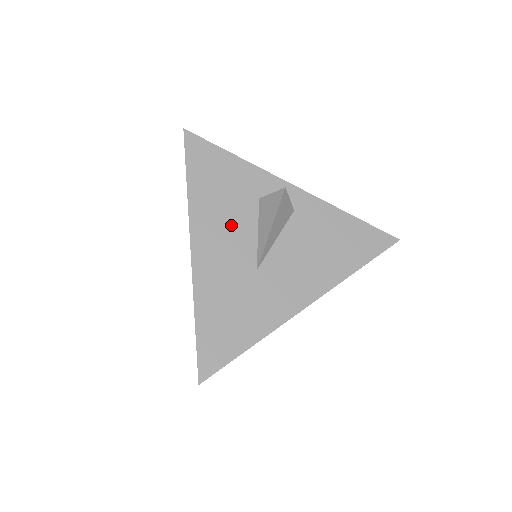
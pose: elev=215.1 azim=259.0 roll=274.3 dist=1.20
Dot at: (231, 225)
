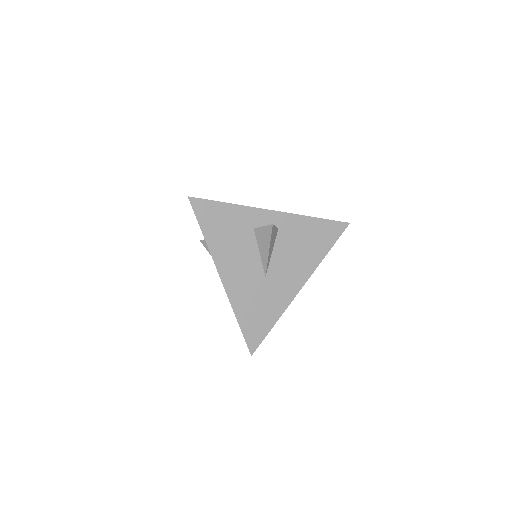
Dot at: (241, 253)
